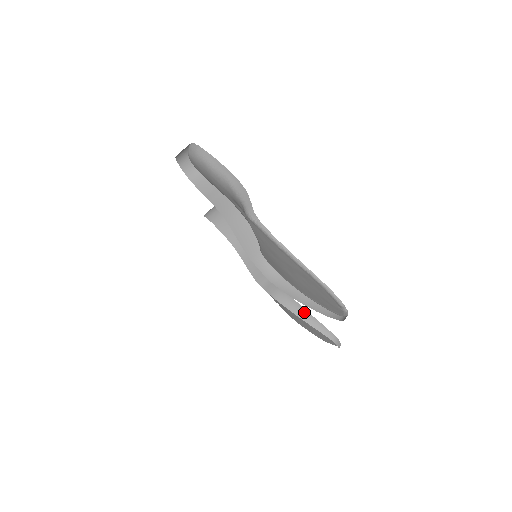
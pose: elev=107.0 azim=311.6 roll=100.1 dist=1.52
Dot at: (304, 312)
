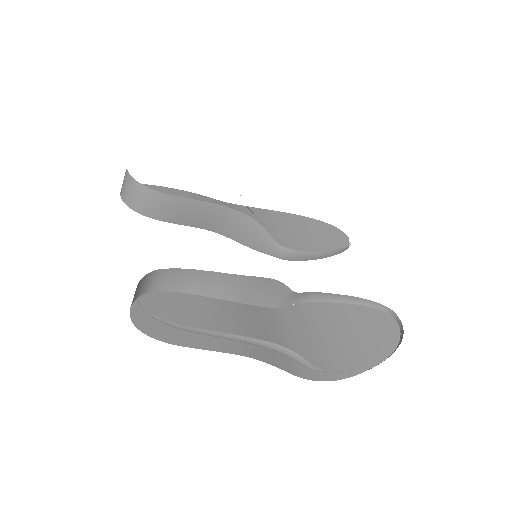
Dot at: (320, 255)
